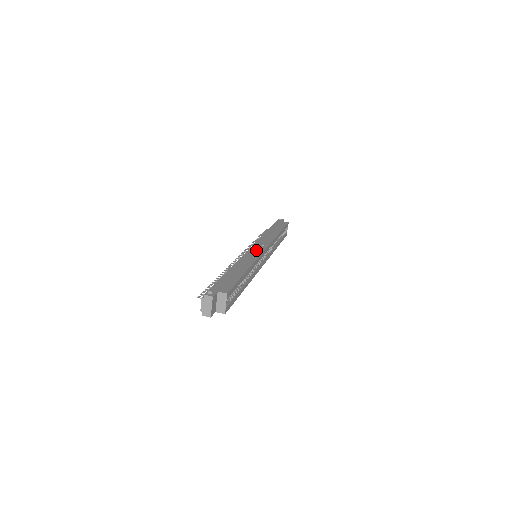
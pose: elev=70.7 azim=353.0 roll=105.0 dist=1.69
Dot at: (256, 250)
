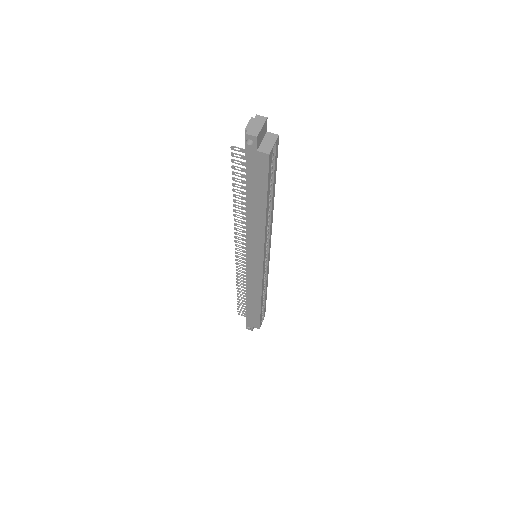
Dot at: occluded
